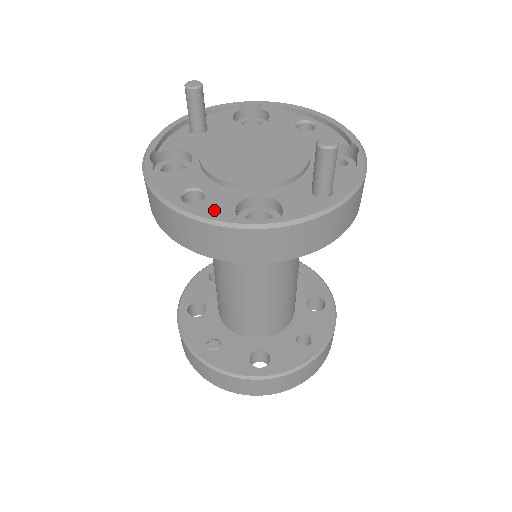
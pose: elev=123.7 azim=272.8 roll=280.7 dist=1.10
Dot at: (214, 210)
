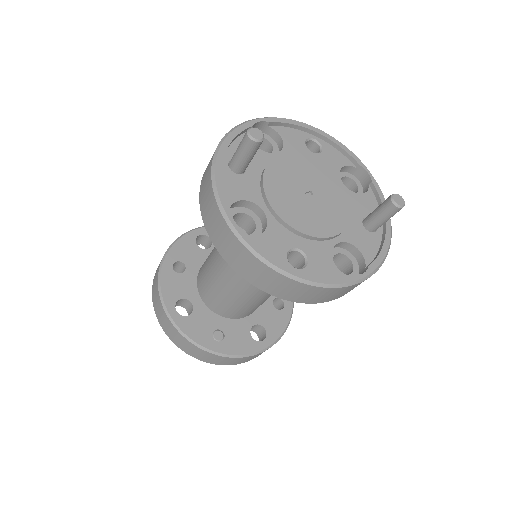
Dot at: (323, 270)
